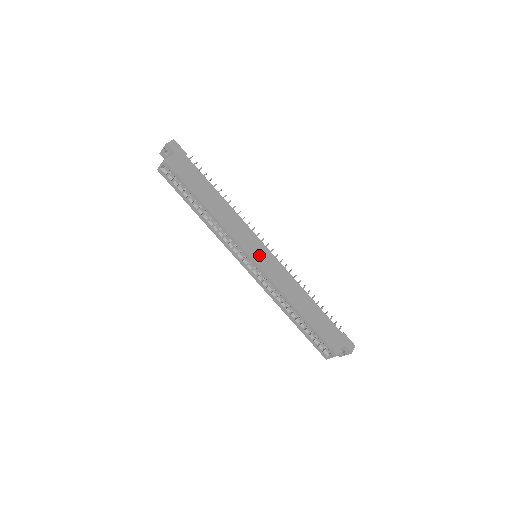
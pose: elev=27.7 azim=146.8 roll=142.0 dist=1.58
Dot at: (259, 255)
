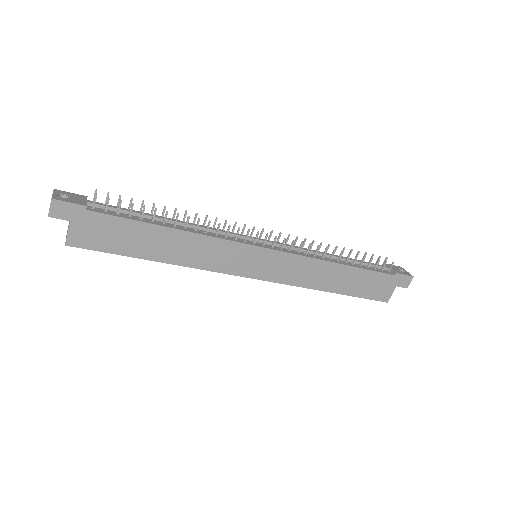
Dot at: (258, 266)
